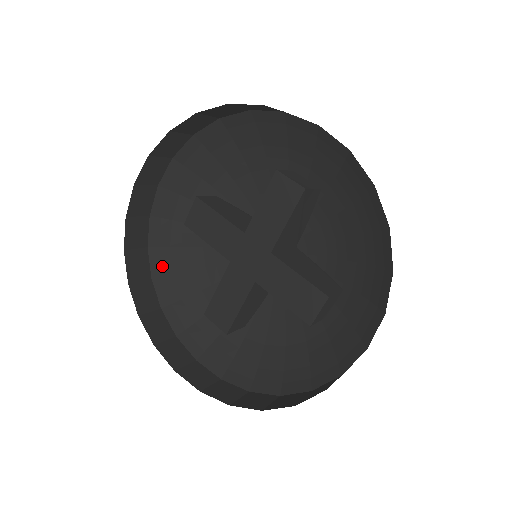
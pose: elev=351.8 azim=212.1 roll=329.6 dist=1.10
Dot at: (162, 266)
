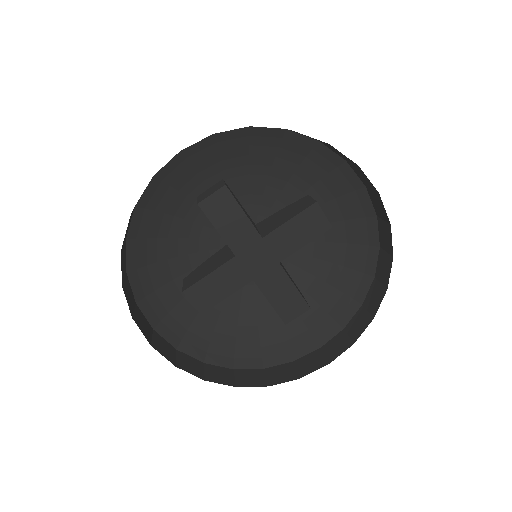
Dot at: (140, 228)
